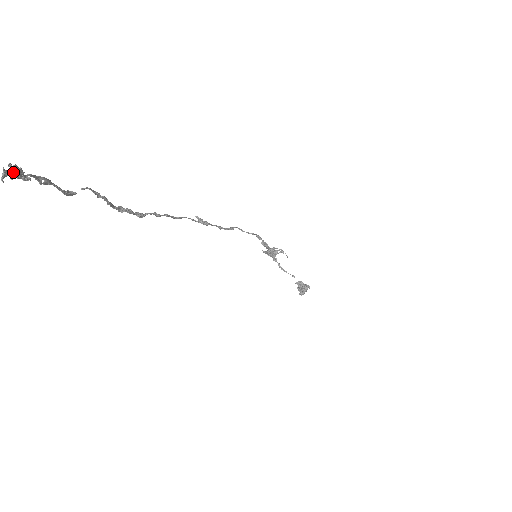
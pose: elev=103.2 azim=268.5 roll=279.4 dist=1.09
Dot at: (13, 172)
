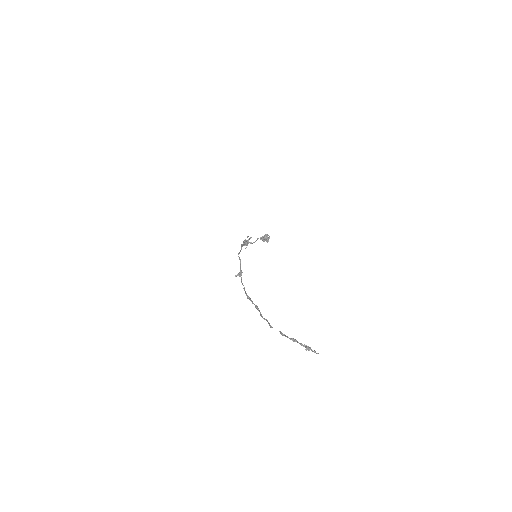
Dot at: (310, 349)
